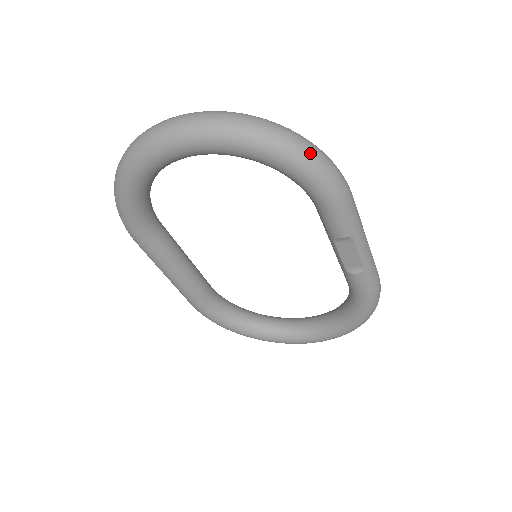
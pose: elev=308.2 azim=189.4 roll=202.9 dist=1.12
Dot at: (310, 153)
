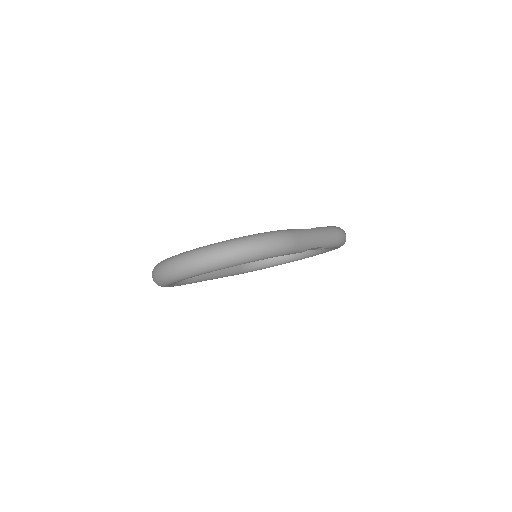
Dot at: (259, 251)
